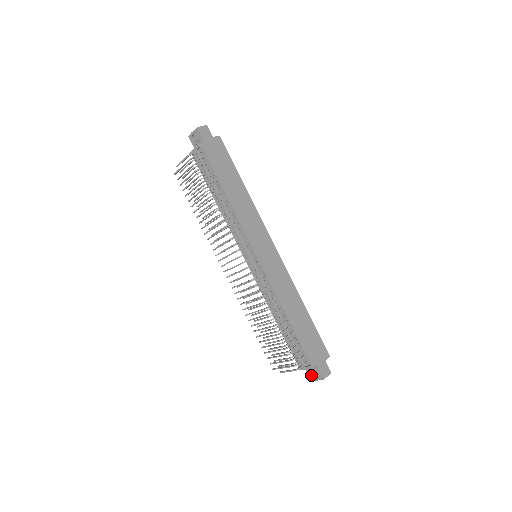
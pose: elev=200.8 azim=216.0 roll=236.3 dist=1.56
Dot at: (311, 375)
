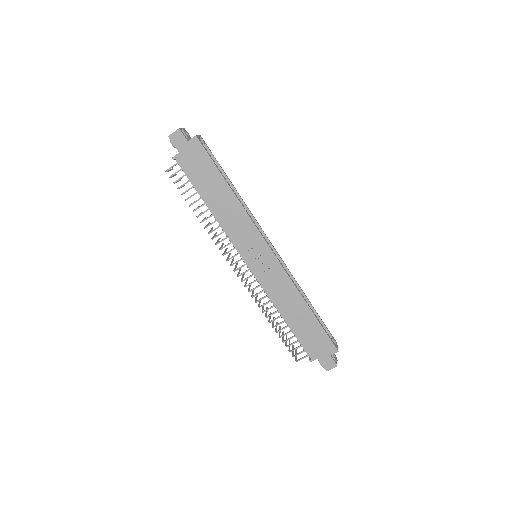
Dot at: occluded
